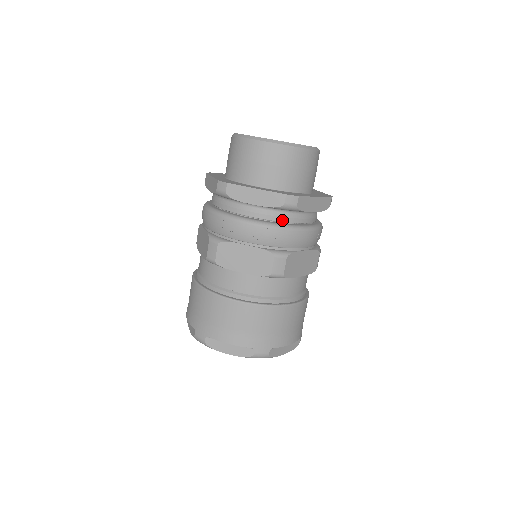
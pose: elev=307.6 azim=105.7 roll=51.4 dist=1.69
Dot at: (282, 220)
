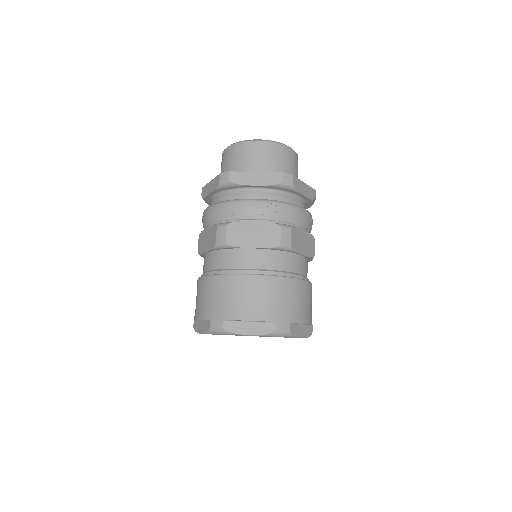
Dot at: (281, 200)
